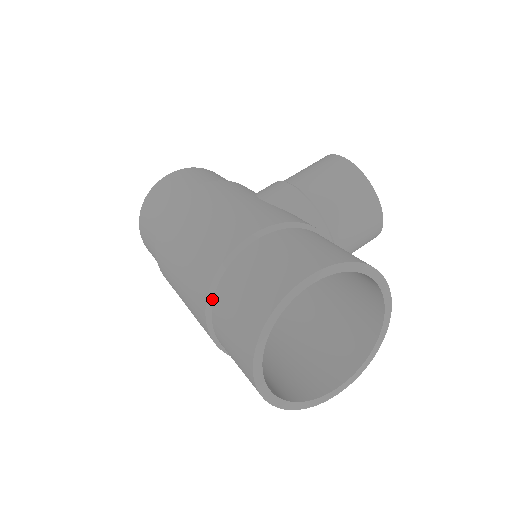
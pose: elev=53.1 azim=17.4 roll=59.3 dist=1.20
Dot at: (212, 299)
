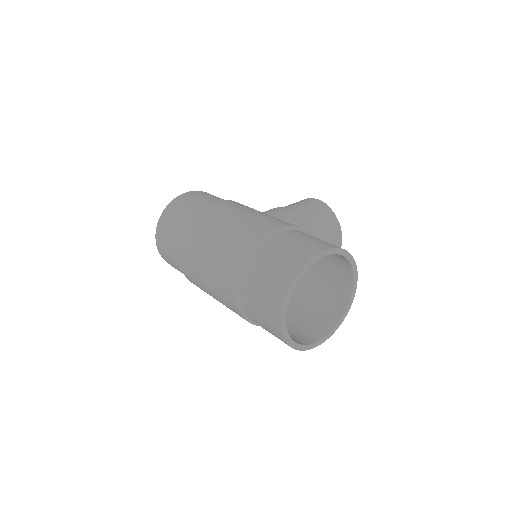
Dot at: (246, 267)
